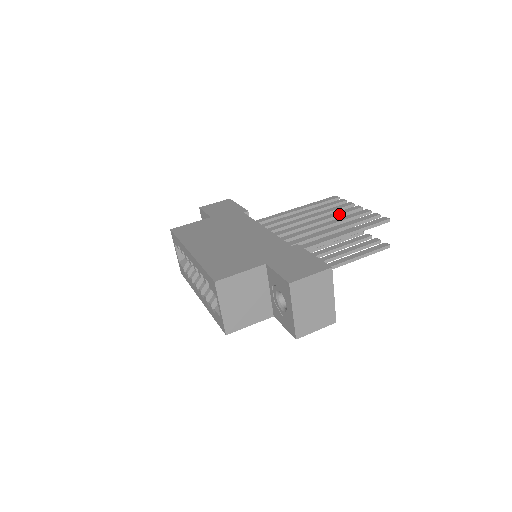
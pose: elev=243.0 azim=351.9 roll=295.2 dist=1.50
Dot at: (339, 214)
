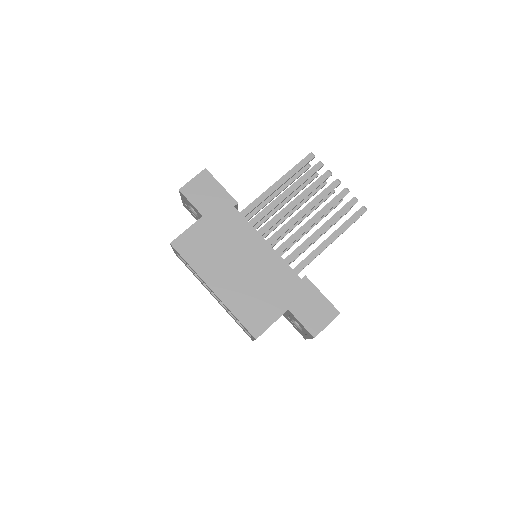
Dot at: (322, 199)
